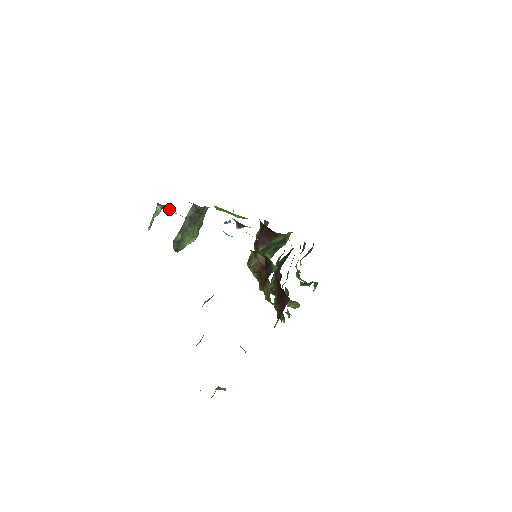
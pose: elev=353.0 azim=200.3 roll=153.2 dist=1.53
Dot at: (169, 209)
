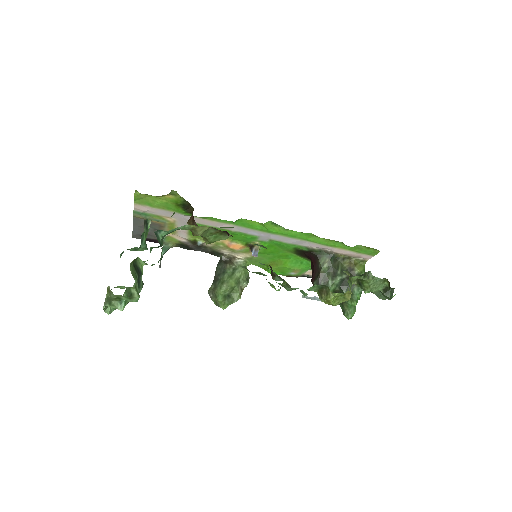
Dot at: occluded
